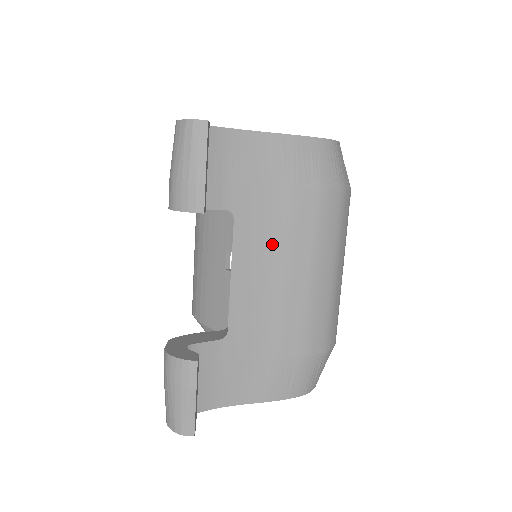
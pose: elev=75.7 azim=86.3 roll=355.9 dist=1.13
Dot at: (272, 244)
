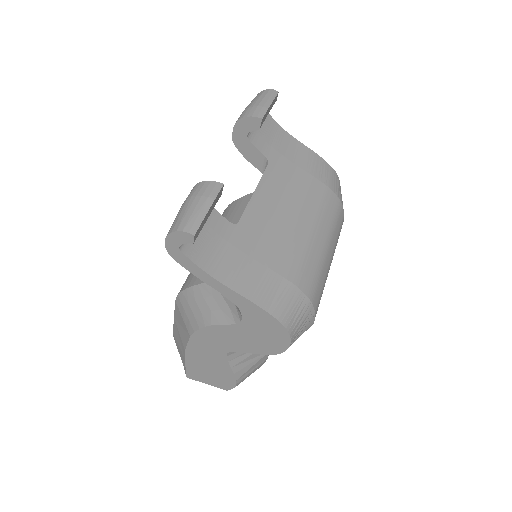
Dot at: (288, 194)
